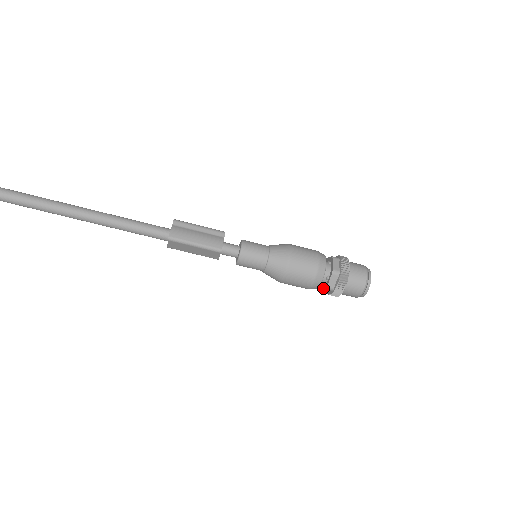
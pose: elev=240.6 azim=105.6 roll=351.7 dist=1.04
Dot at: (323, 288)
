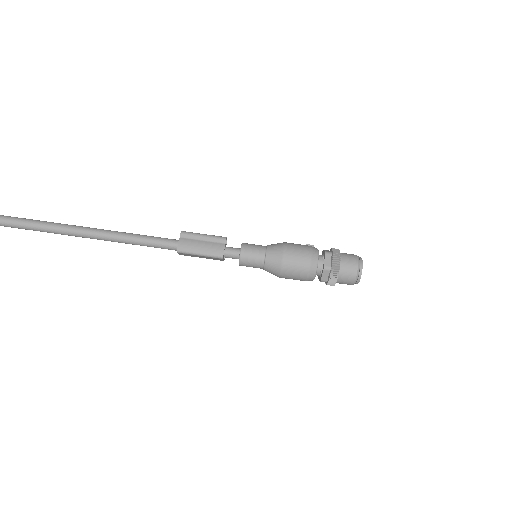
Dot at: (319, 279)
